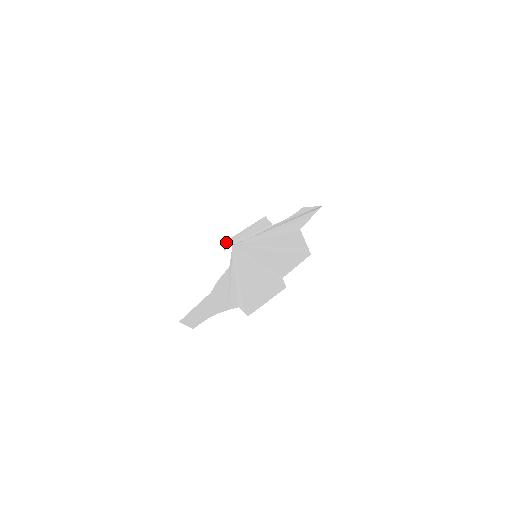
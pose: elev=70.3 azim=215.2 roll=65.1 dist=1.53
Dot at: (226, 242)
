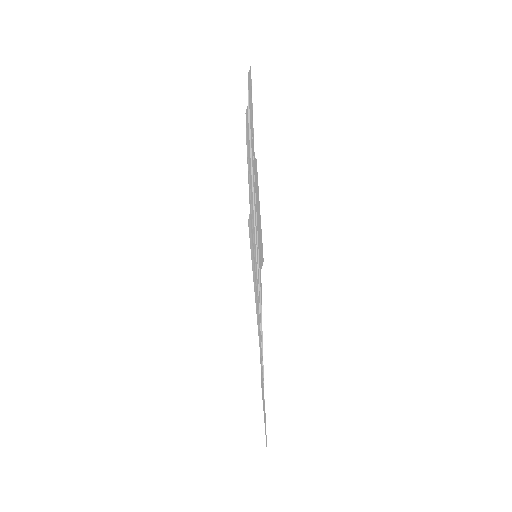
Dot at: occluded
